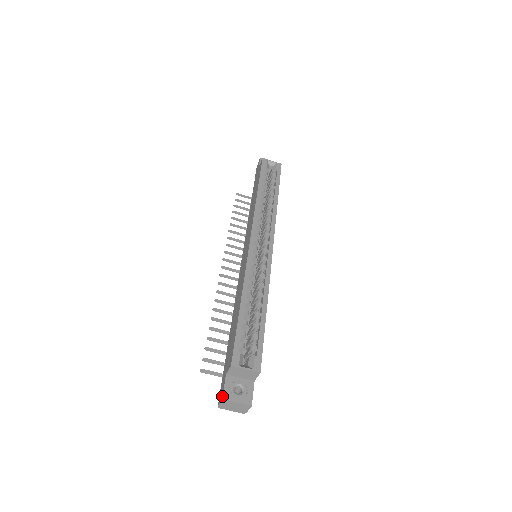
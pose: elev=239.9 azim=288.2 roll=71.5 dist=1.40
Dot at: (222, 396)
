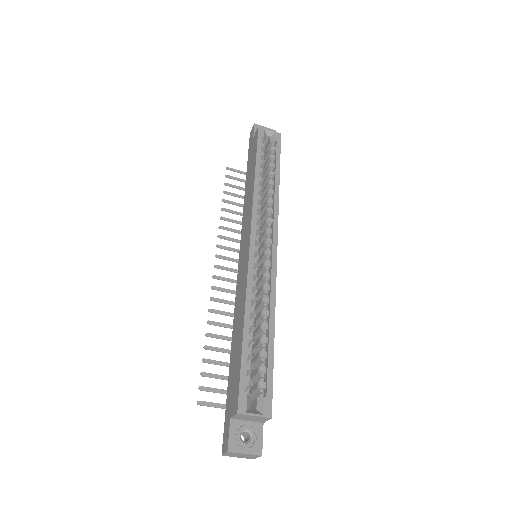
Dot at: (227, 448)
